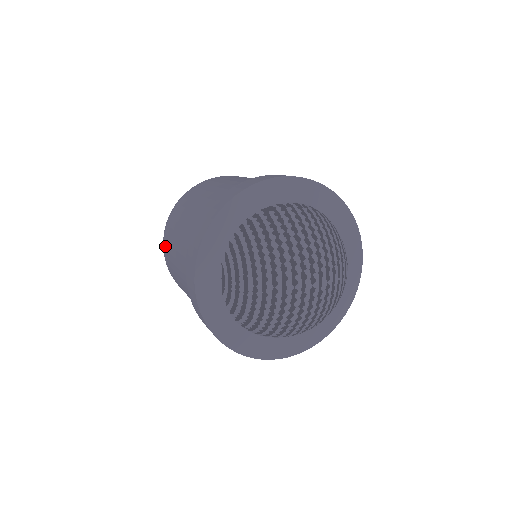
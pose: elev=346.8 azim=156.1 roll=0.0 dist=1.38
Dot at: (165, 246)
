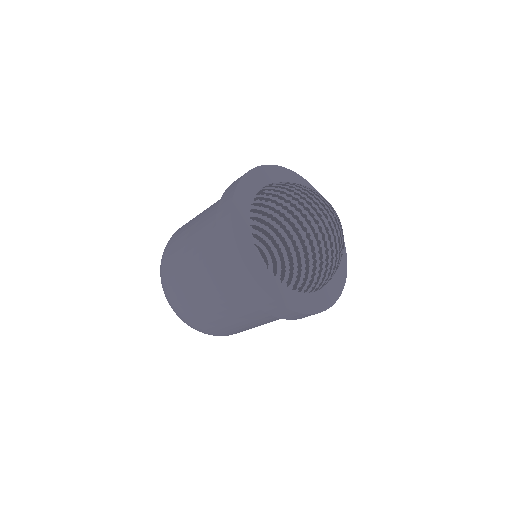
Dot at: (175, 297)
